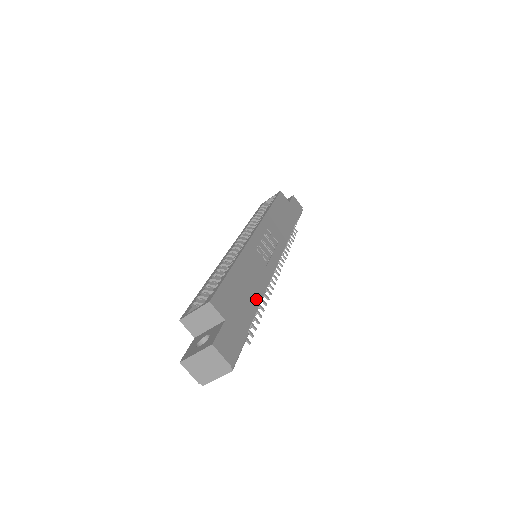
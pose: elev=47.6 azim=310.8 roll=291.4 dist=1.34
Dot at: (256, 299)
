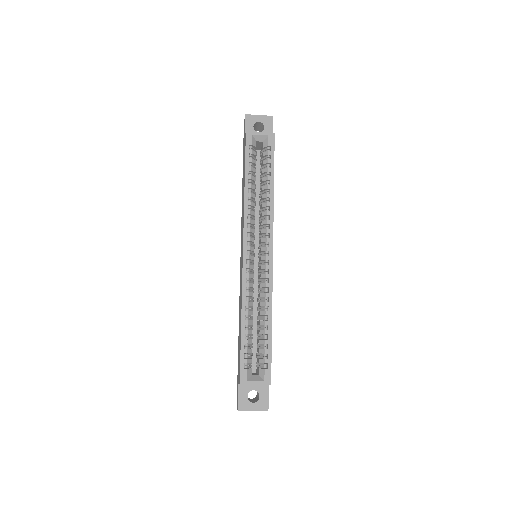
Dot at: occluded
